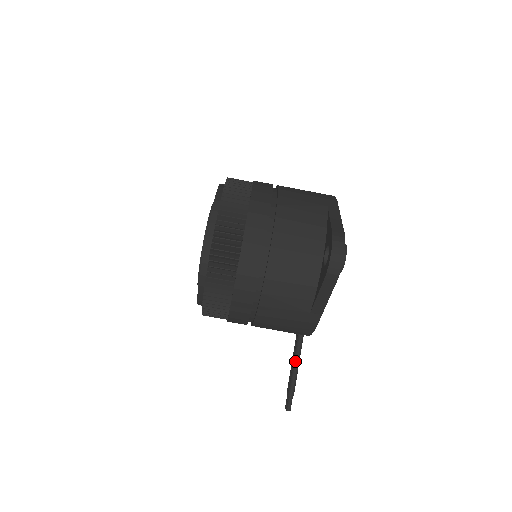
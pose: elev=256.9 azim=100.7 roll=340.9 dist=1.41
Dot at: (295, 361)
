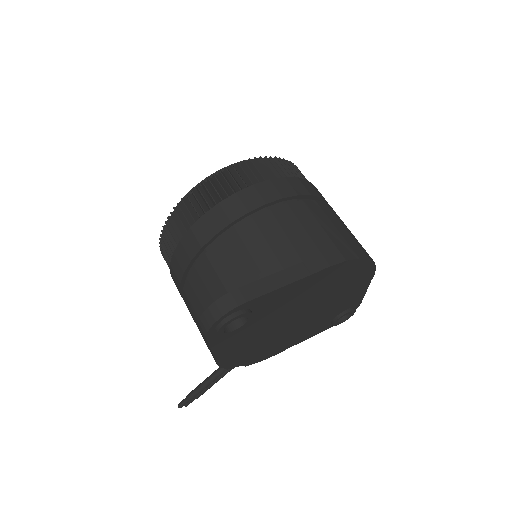
Dot at: (210, 376)
